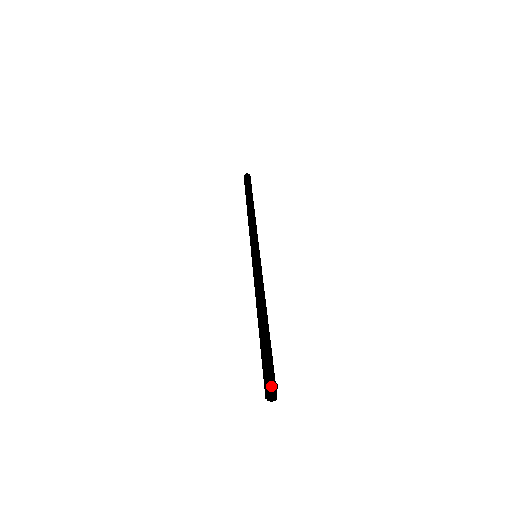
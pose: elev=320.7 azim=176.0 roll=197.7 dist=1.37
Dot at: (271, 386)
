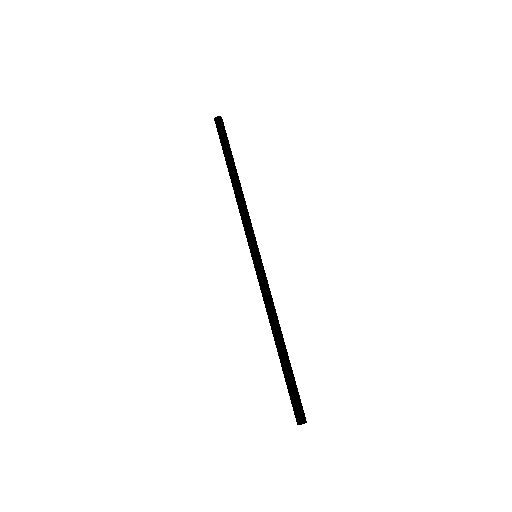
Dot at: (302, 416)
